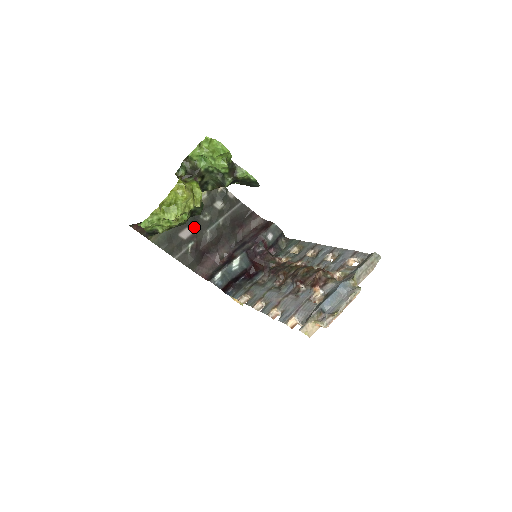
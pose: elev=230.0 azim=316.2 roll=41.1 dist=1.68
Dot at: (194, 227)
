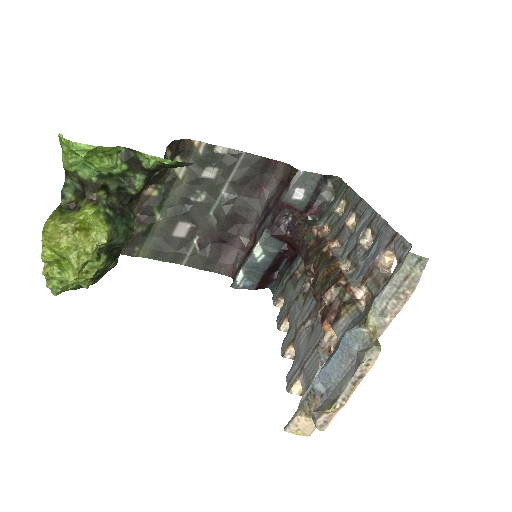
Dot at: (189, 217)
